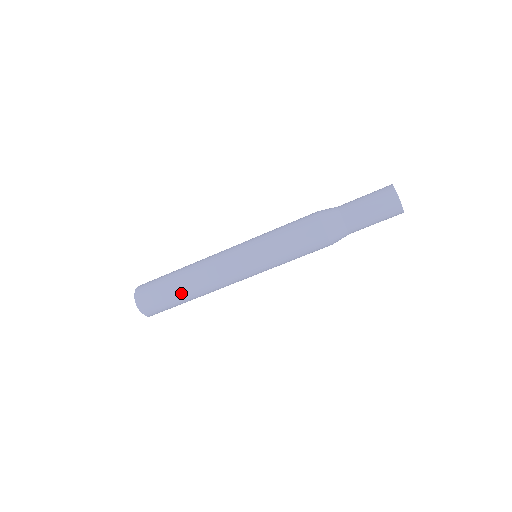
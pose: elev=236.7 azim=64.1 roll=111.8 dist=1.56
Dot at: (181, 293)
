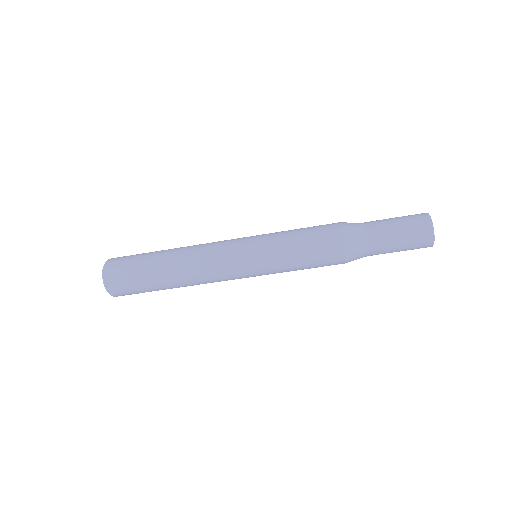
Dot at: occluded
